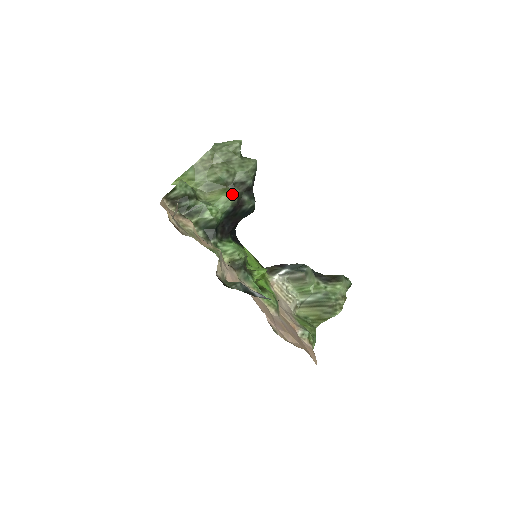
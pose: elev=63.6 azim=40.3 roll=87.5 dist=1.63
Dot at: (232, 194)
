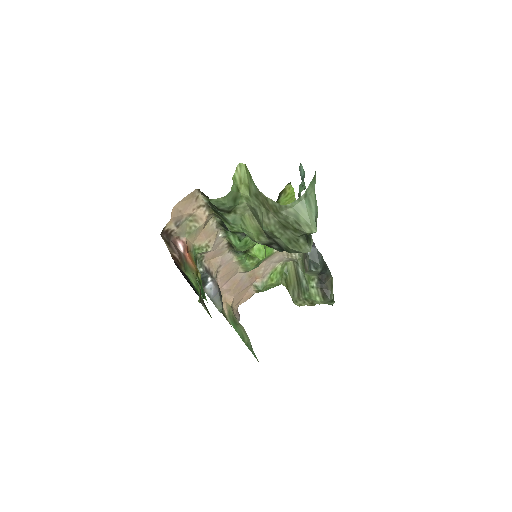
Dot at: (260, 240)
